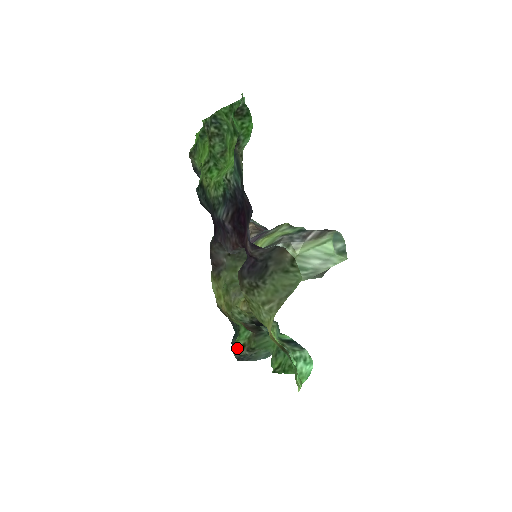
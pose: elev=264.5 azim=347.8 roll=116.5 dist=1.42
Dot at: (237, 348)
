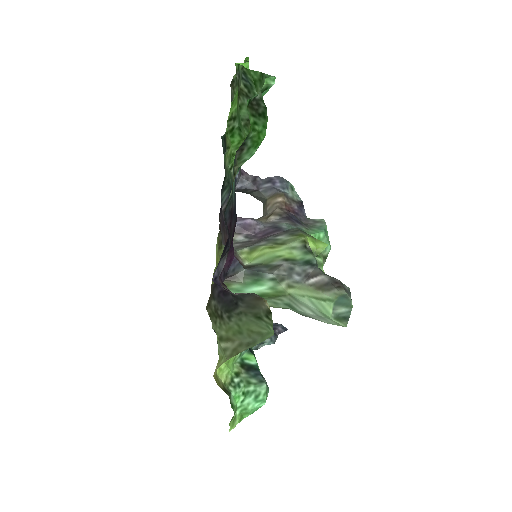
Dot at: occluded
